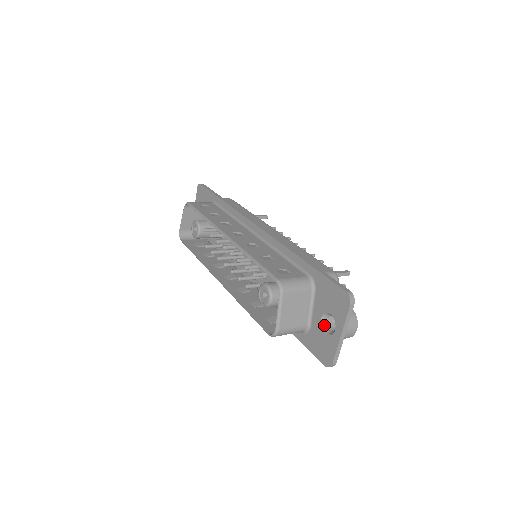
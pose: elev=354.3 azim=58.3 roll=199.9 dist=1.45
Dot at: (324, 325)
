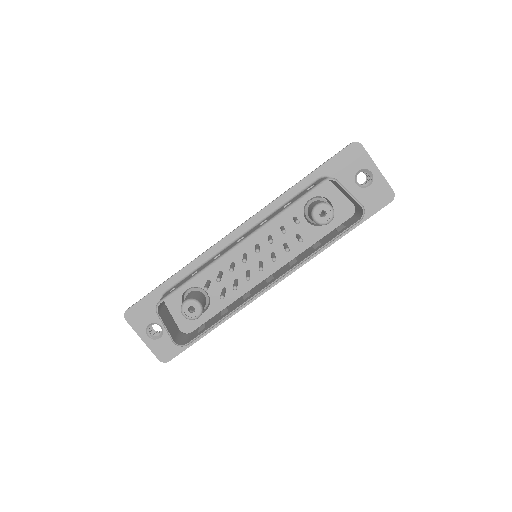
Dot at: (361, 186)
